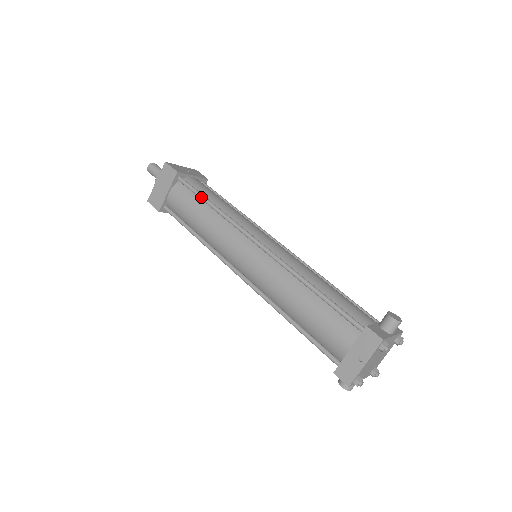
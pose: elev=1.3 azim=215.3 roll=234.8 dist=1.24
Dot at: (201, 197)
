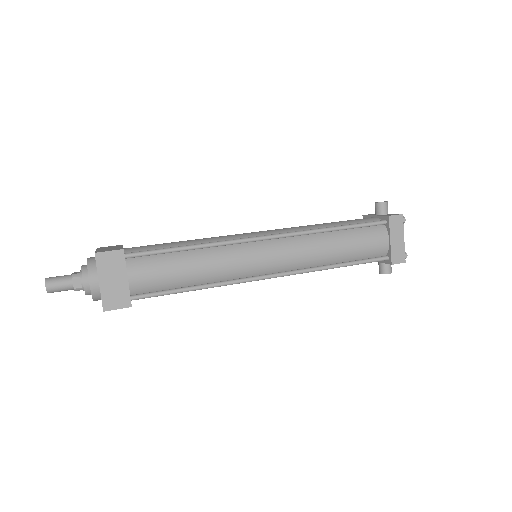
Dot at: (174, 250)
